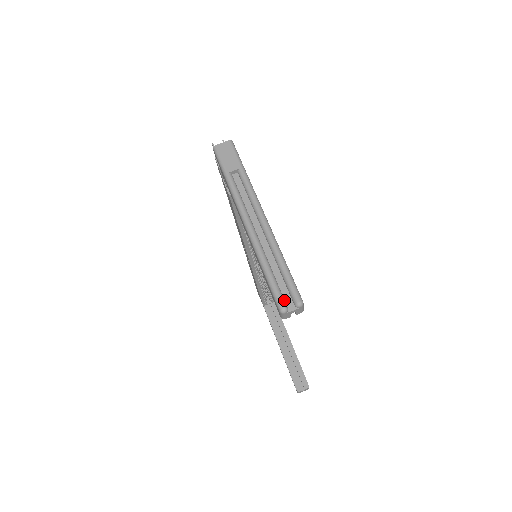
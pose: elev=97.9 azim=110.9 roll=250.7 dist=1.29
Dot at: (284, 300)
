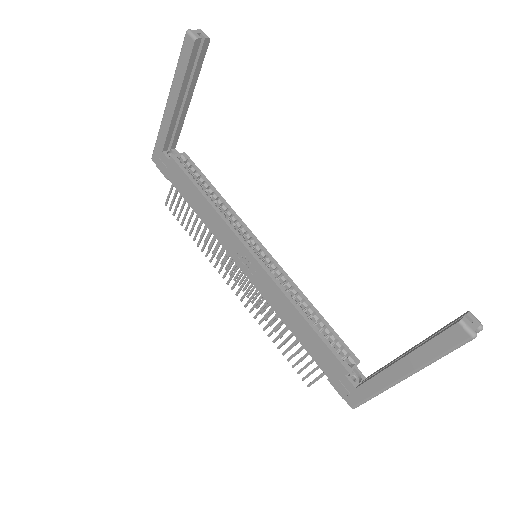
Dot at: occluded
